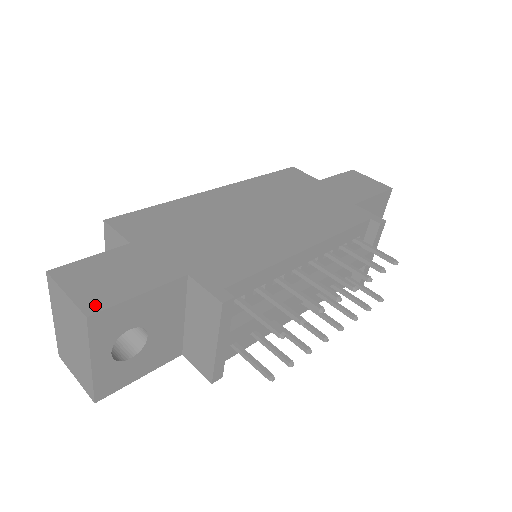
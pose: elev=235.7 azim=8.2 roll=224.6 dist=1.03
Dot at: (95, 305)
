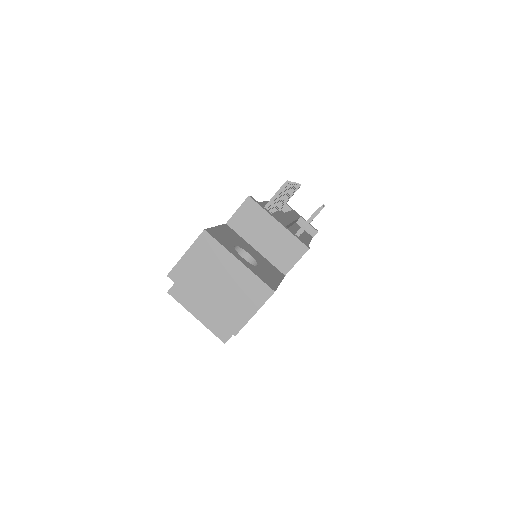
Dot at: occluded
